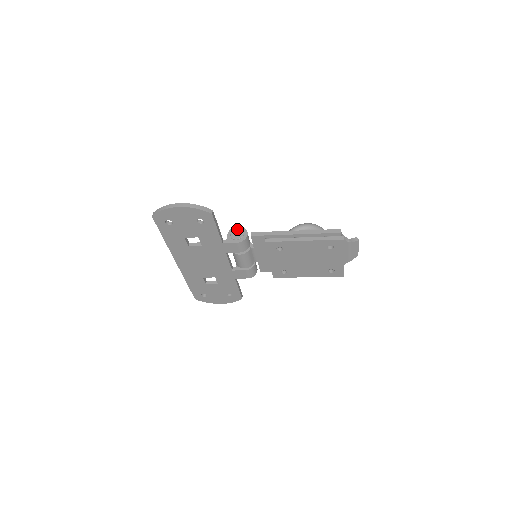
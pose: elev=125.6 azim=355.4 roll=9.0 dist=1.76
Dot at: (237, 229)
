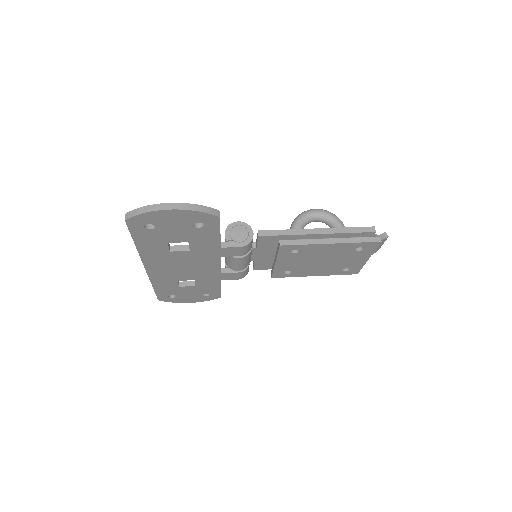
Dot at: (238, 226)
